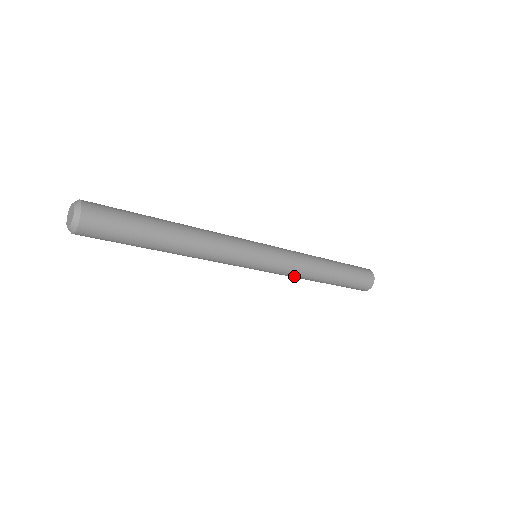
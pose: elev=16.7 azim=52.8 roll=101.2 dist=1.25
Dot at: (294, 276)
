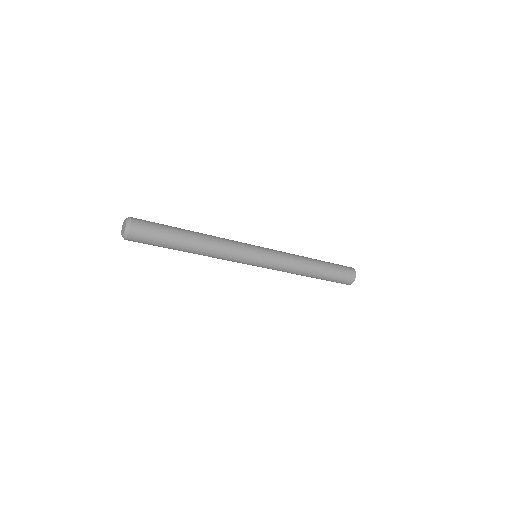
Dot at: (289, 270)
